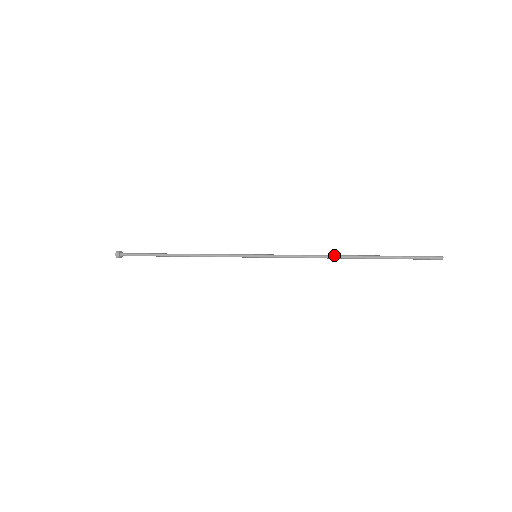
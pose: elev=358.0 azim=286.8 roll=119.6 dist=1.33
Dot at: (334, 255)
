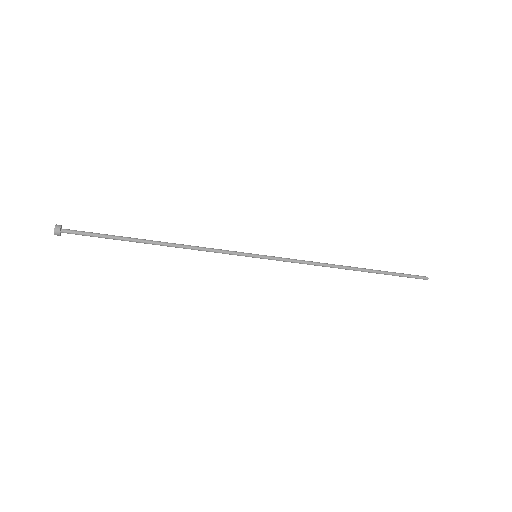
Dot at: occluded
